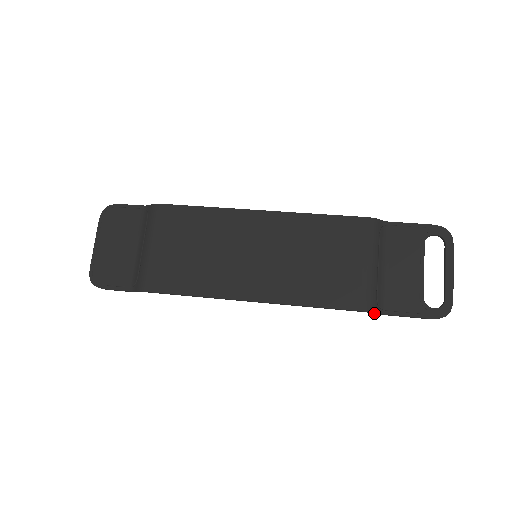
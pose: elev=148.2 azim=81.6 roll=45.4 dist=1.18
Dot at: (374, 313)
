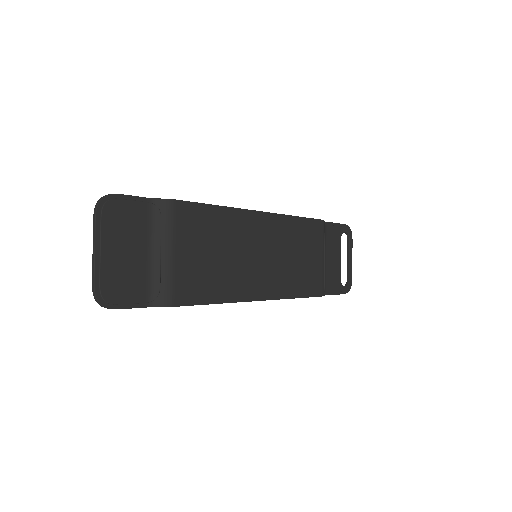
Dot at: occluded
